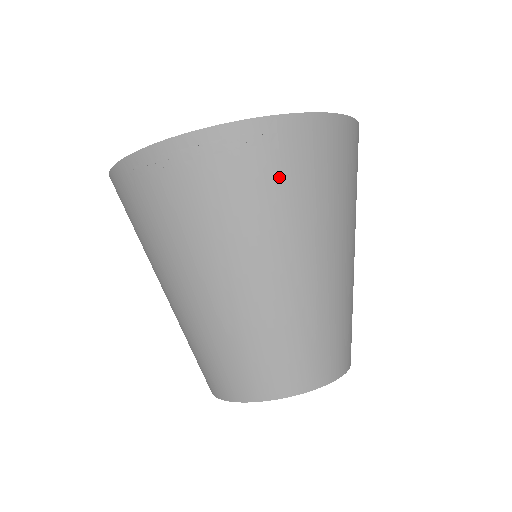
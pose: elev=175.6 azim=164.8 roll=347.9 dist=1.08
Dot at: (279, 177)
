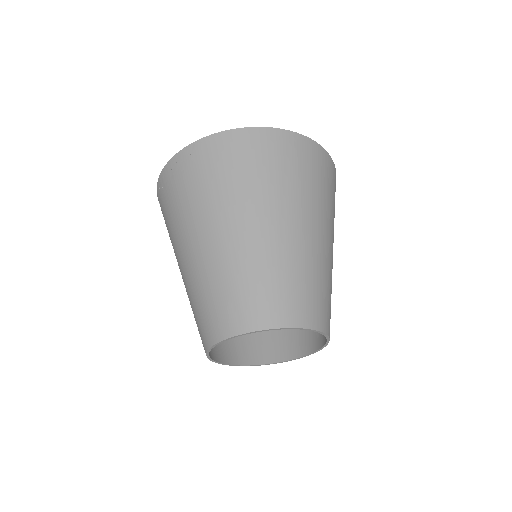
Dot at: (199, 177)
